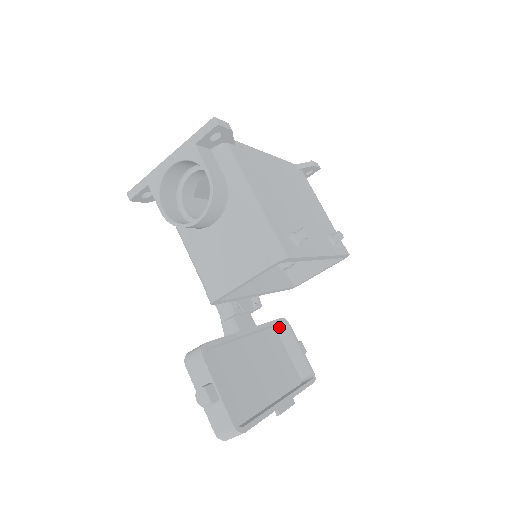
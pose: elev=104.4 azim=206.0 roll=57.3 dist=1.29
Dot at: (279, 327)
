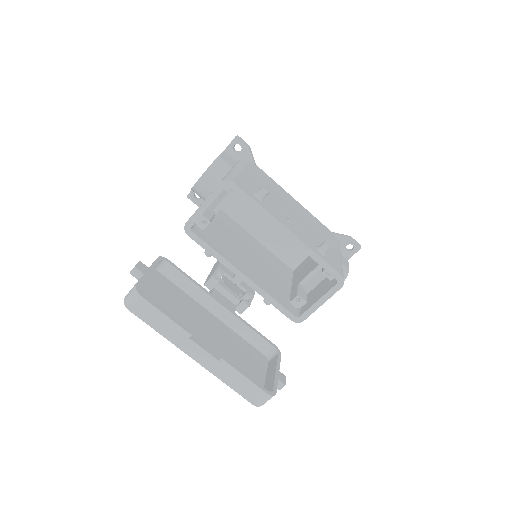
Dot at: (271, 357)
